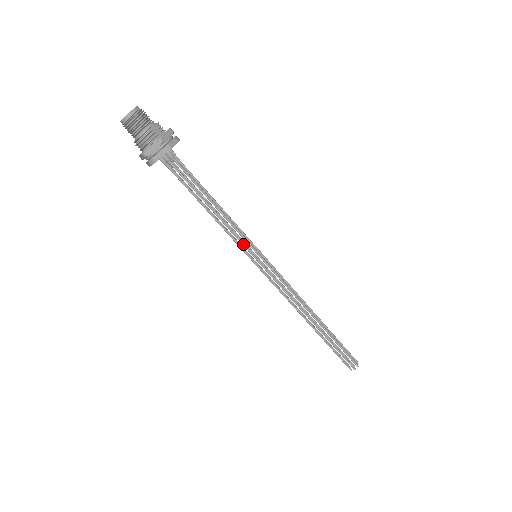
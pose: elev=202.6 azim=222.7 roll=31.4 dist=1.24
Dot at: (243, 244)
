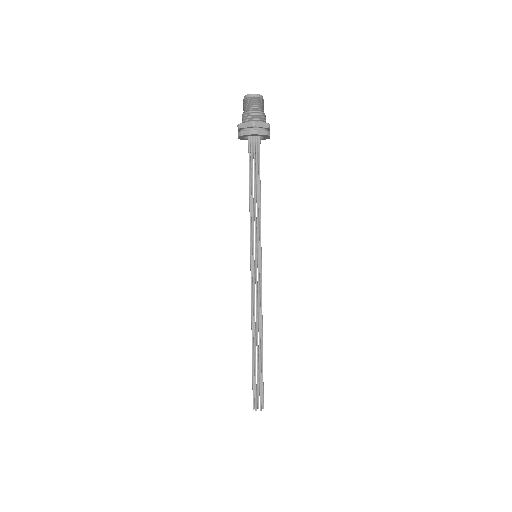
Dot at: (258, 238)
